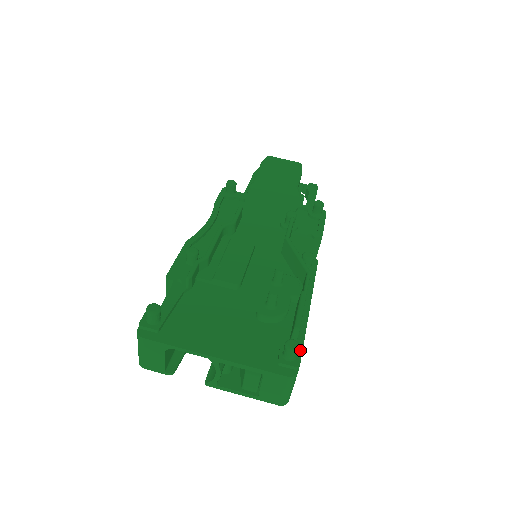
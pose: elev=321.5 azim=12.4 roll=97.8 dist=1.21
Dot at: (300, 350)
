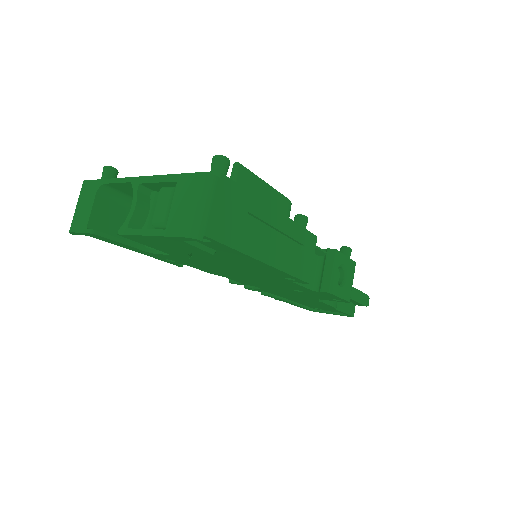
Dot at: (234, 182)
